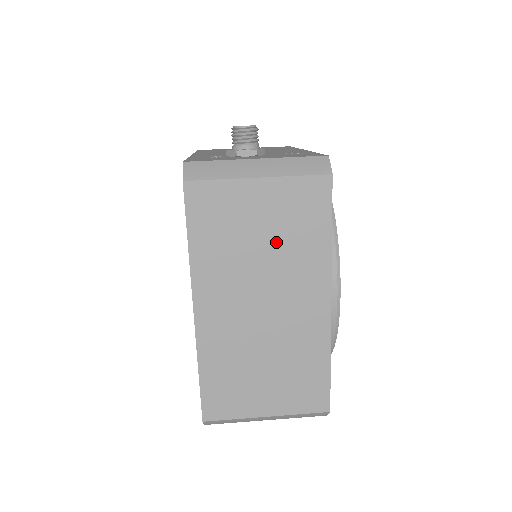
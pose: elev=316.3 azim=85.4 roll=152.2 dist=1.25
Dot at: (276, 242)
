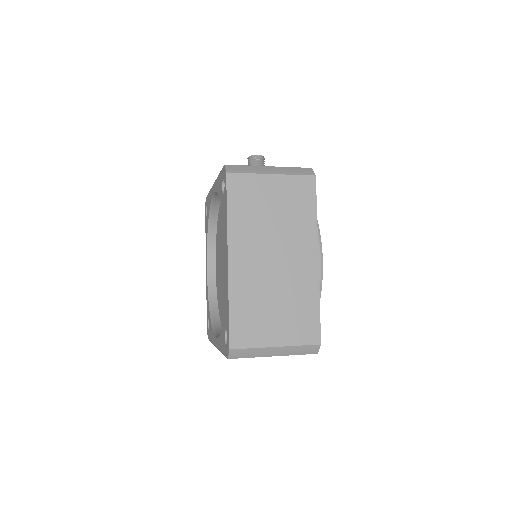
Dot at: (283, 215)
